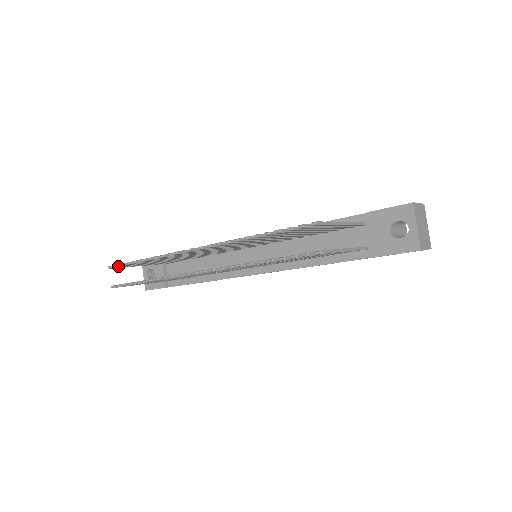
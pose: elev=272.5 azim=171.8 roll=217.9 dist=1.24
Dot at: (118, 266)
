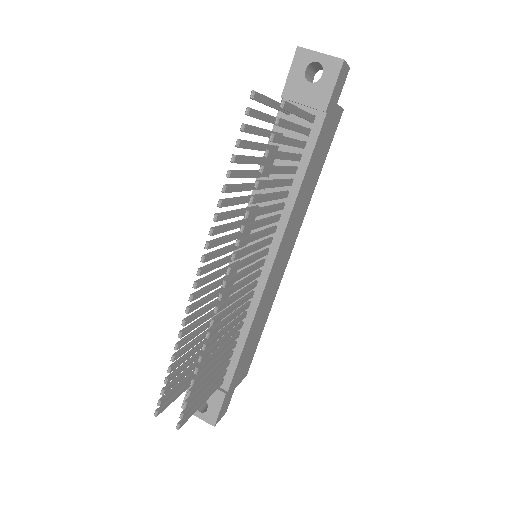
Dot at: (161, 400)
